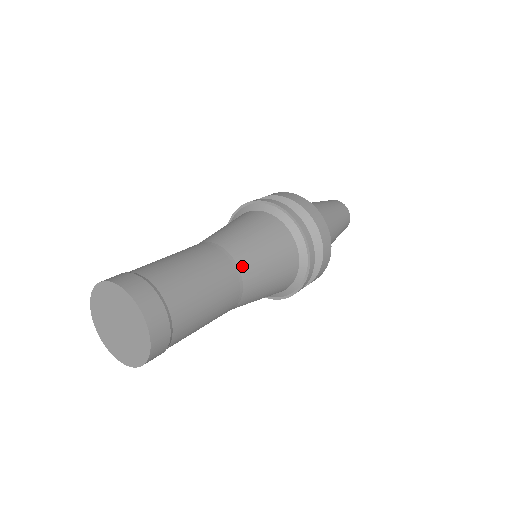
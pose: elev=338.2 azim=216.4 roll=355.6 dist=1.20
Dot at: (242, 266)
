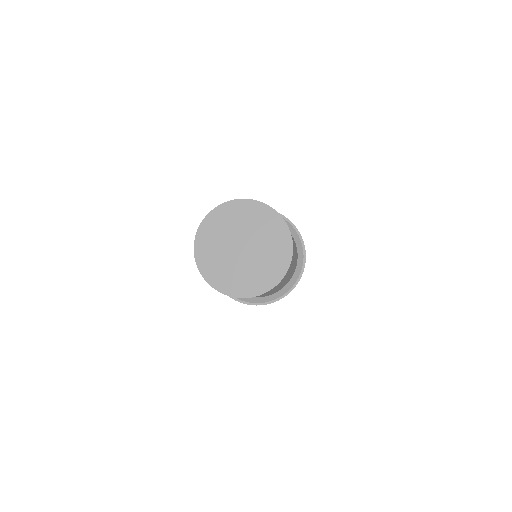
Dot at: occluded
